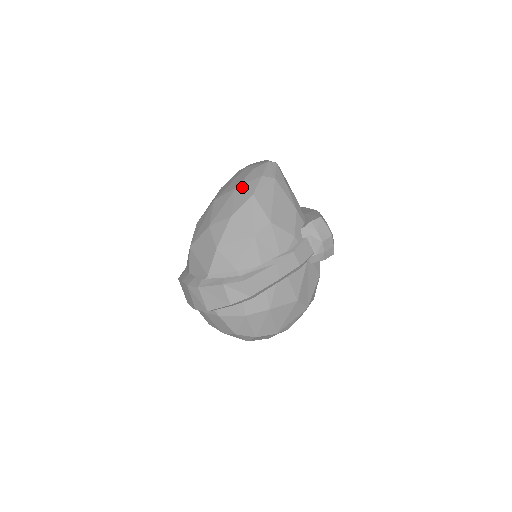
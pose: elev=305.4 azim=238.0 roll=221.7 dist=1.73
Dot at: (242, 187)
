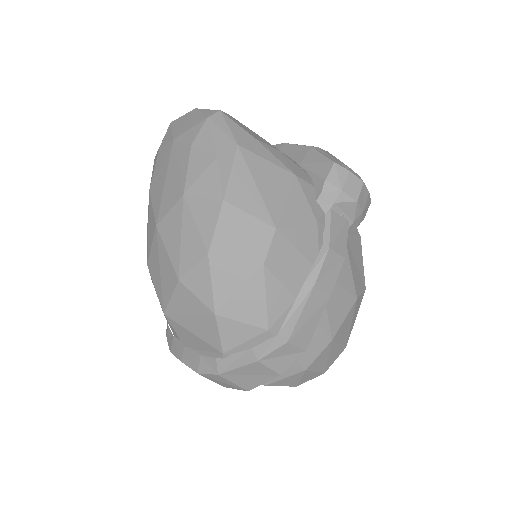
Dot at: (194, 191)
